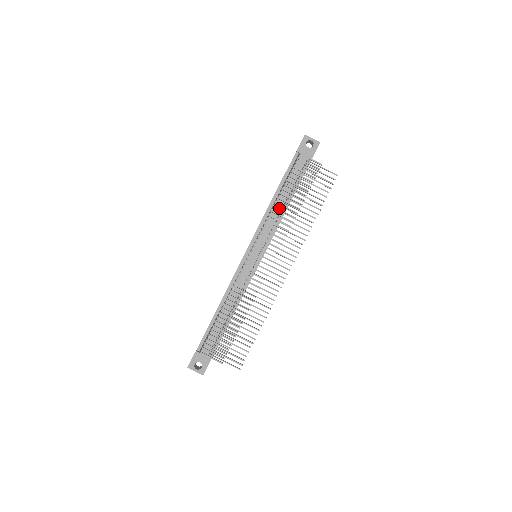
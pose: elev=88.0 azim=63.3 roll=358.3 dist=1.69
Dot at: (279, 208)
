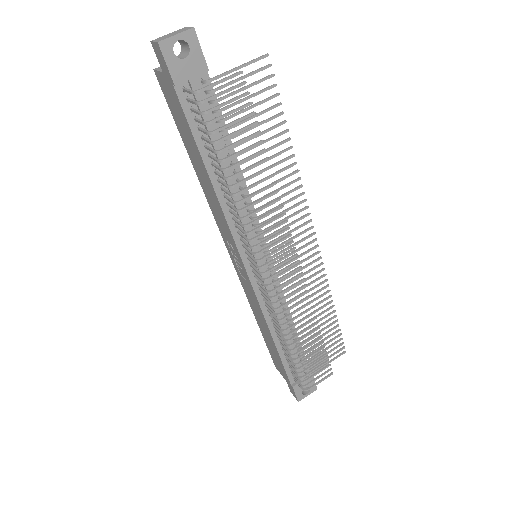
Dot at: occluded
